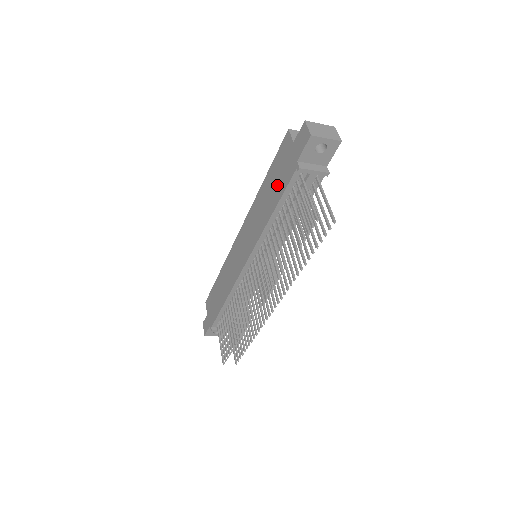
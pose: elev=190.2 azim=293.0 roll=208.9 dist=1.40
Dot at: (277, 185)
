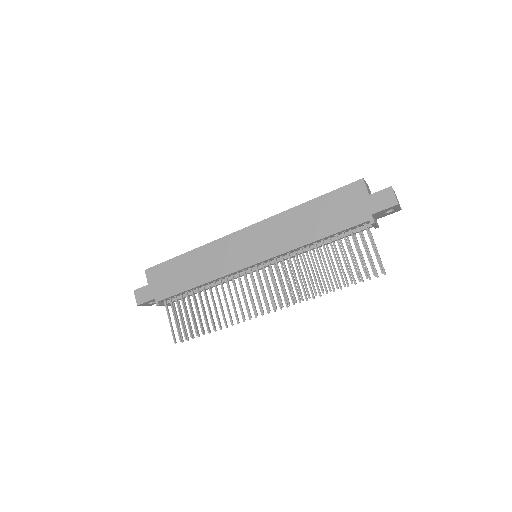
Dot at: (333, 219)
